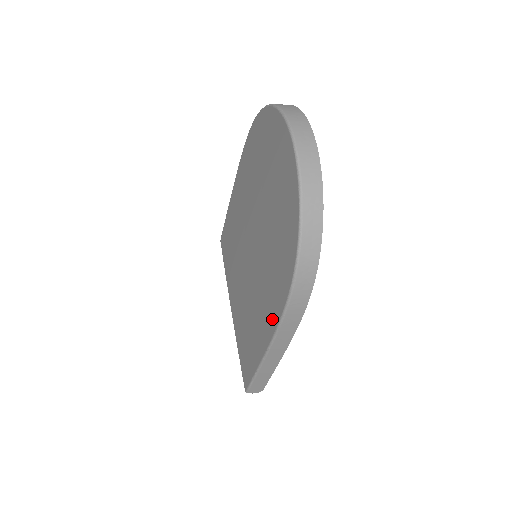
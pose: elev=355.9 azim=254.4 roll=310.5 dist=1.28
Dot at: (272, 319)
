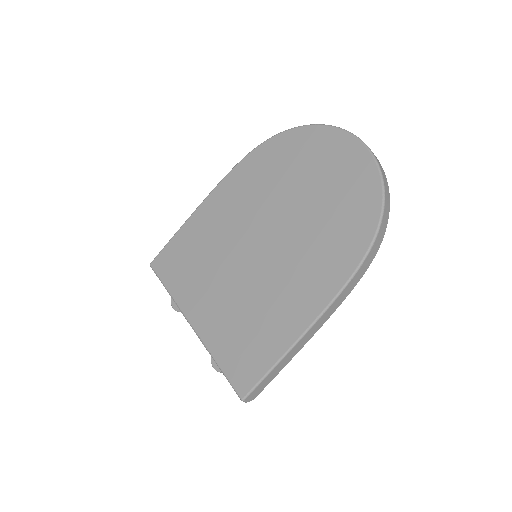
Dot at: (326, 289)
